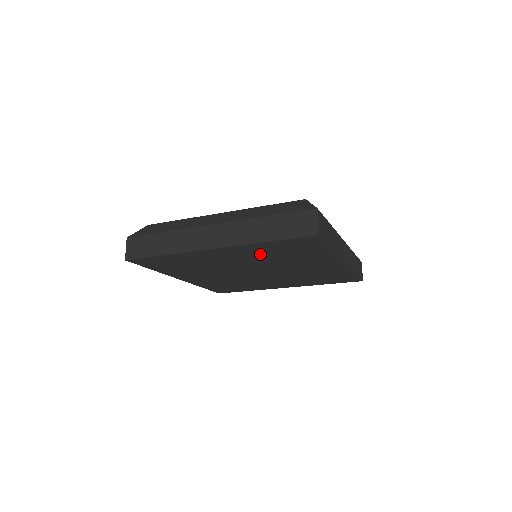
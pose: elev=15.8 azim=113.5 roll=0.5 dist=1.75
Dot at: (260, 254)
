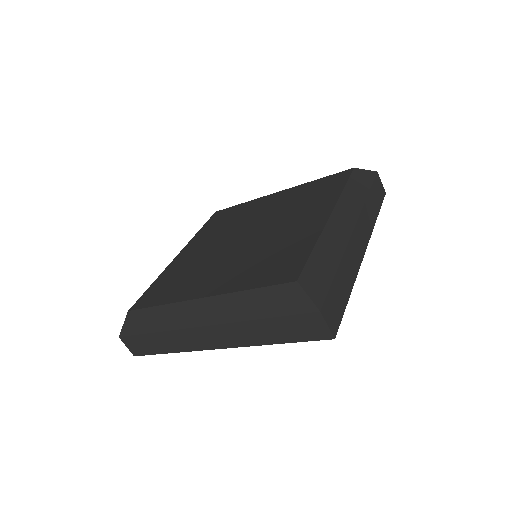
Dot at: occluded
